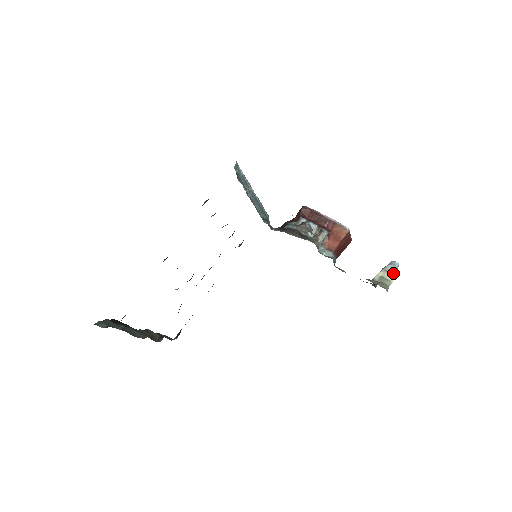
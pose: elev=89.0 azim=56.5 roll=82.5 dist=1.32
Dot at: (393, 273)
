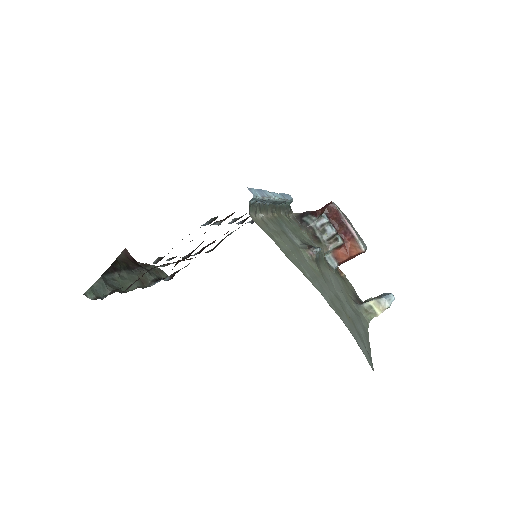
Dot at: (384, 308)
